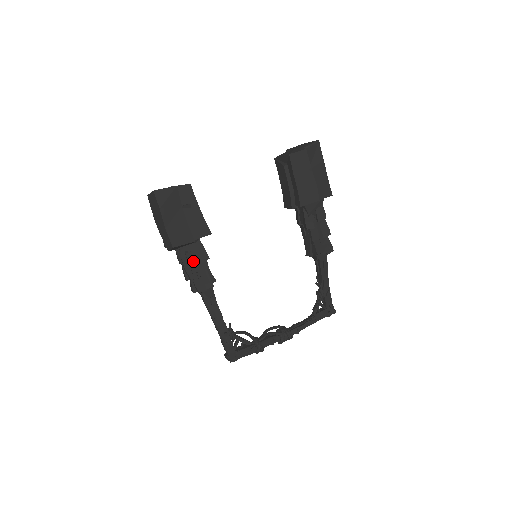
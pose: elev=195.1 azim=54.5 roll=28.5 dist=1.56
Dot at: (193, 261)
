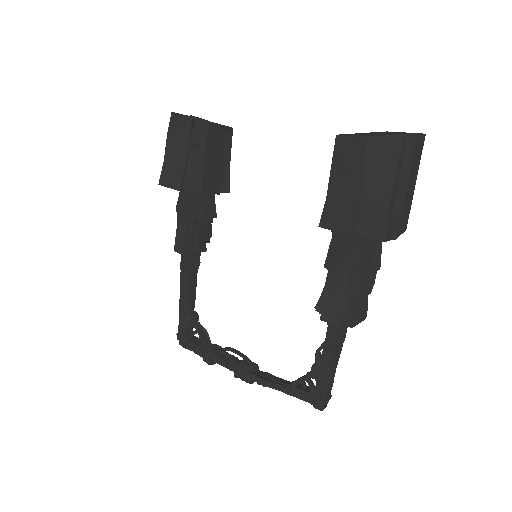
Dot at: (181, 213)
